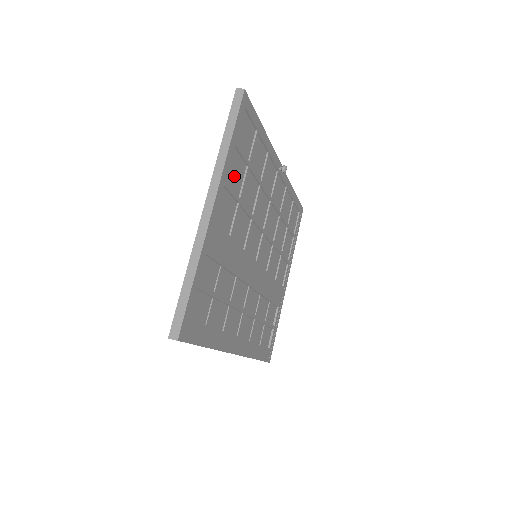
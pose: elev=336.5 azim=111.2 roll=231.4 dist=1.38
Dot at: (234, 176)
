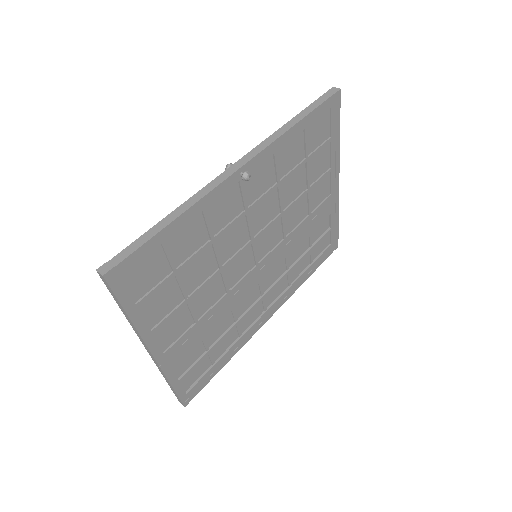
Dot at: (162, 306)
